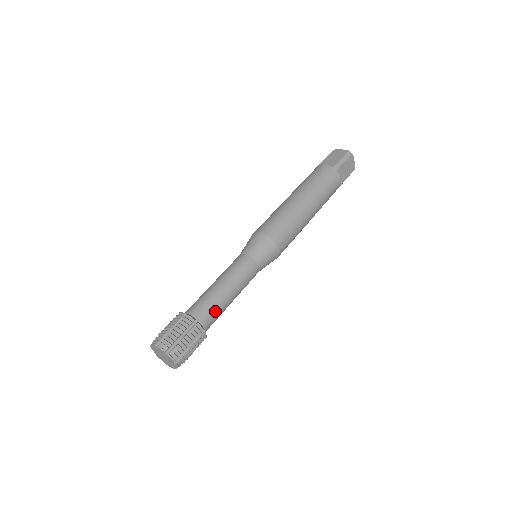
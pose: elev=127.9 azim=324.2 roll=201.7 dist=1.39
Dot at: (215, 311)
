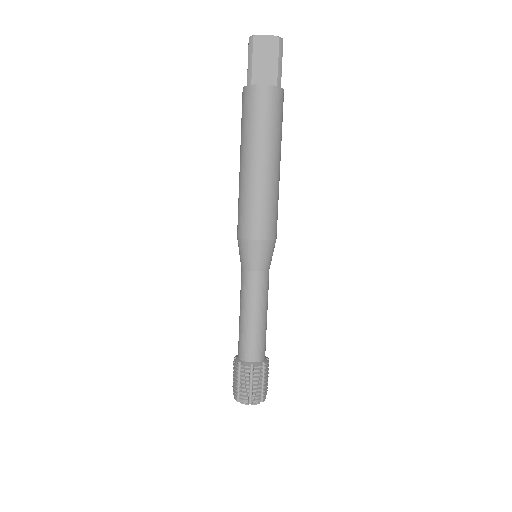
Dot at: (265, 340)
